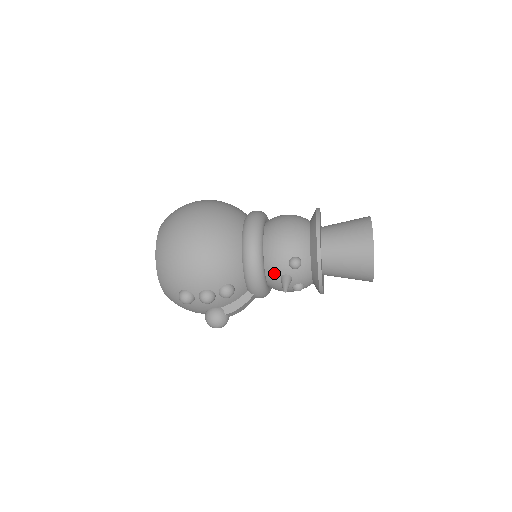
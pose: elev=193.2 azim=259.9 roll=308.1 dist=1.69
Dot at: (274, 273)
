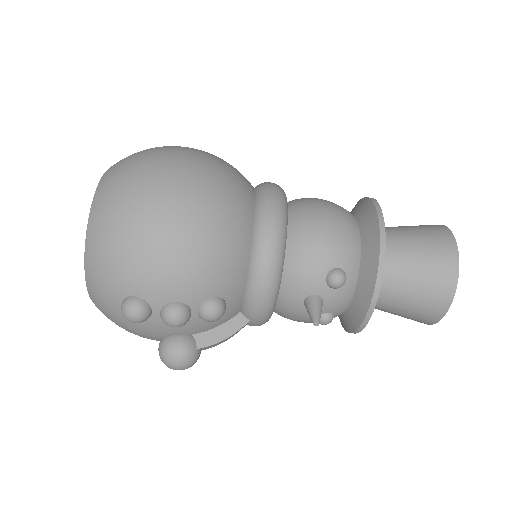
Dot at: (296, 290)
